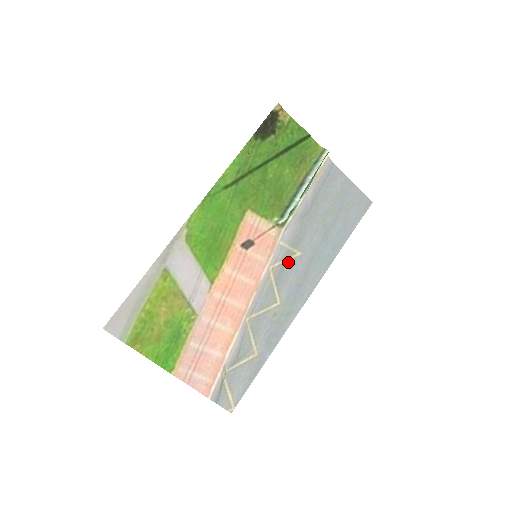
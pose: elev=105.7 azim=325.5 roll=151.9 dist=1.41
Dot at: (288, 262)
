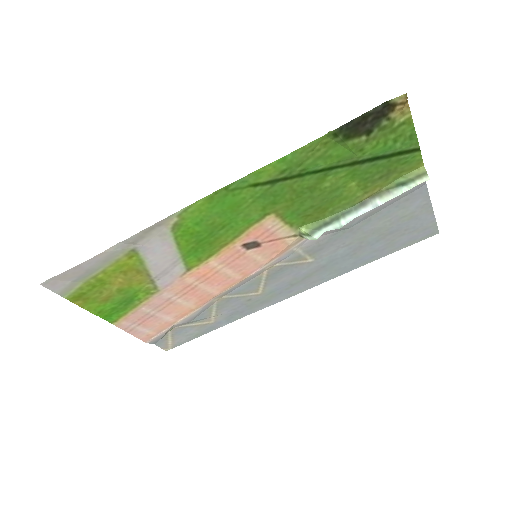
Dot at: (292, 265)
